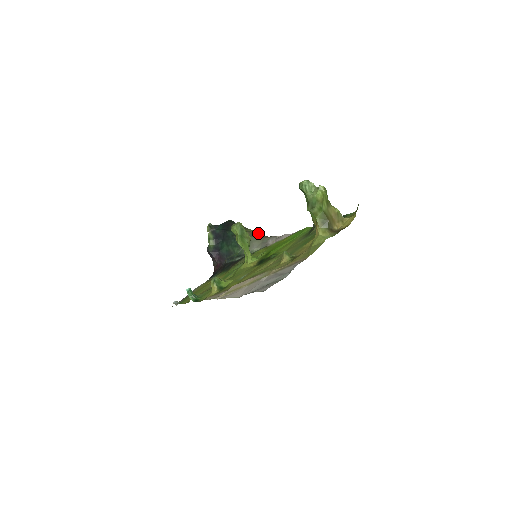
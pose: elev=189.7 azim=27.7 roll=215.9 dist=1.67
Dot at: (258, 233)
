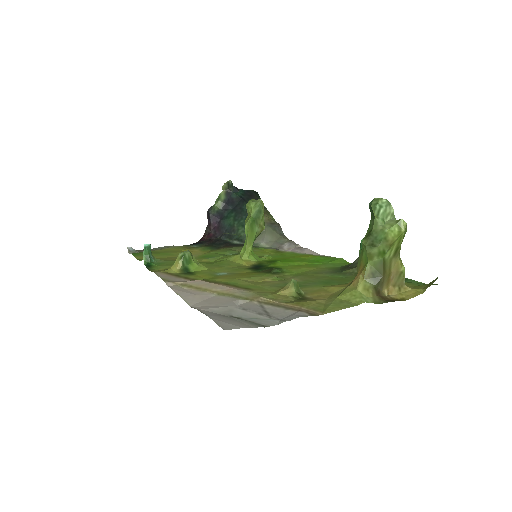
Dot at: (278, 227)
